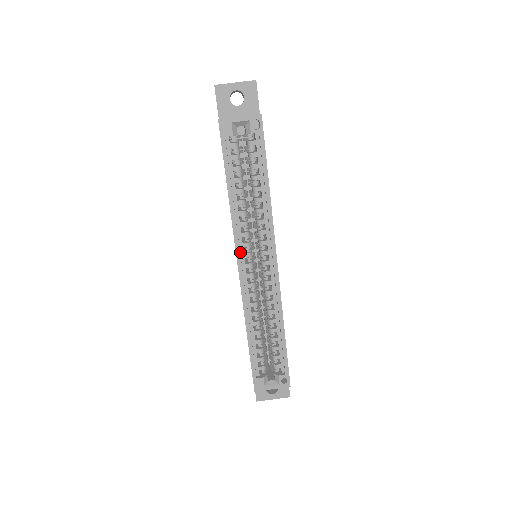
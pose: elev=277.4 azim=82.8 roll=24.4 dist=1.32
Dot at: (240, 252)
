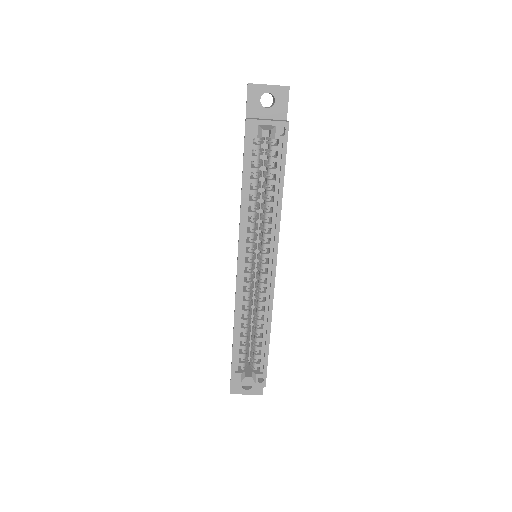
Dot at: (242, 251)
